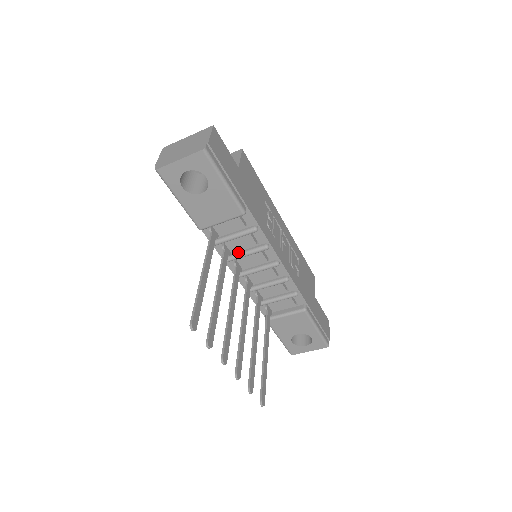
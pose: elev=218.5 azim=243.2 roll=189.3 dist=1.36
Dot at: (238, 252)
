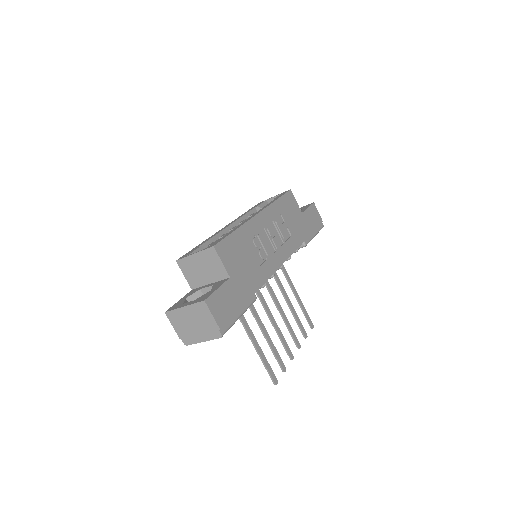
Dot at: occluded
